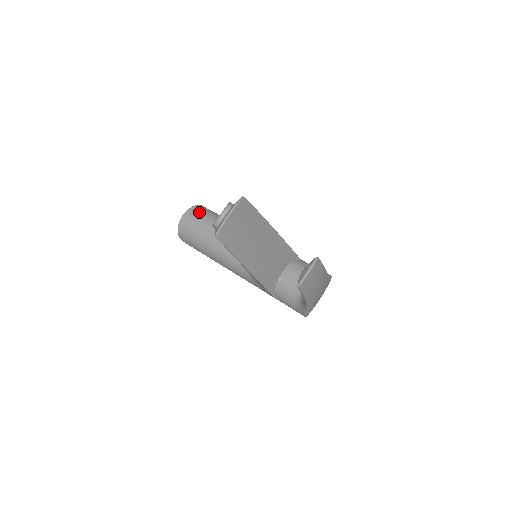
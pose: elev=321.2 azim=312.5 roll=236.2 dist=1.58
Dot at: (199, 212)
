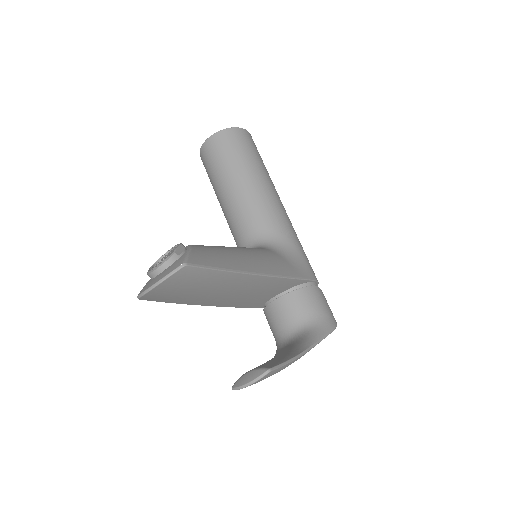
Dot at: (227, 144)
